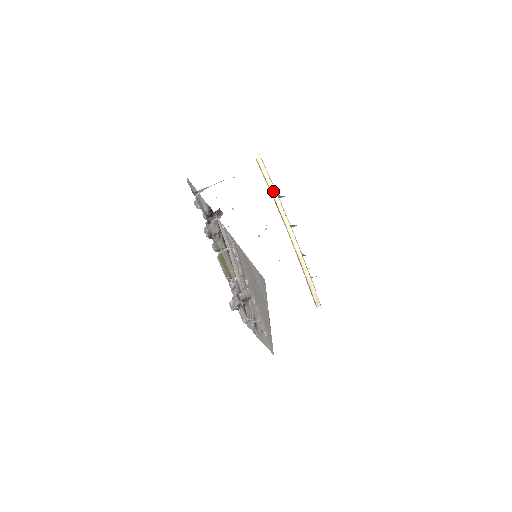
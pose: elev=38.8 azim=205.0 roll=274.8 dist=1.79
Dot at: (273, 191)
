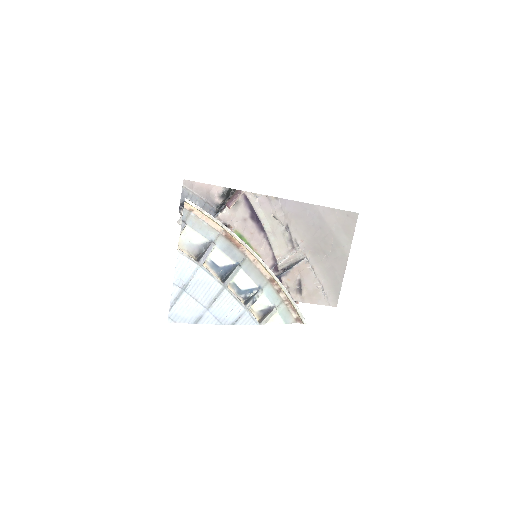
Dot at: (220, 226)
